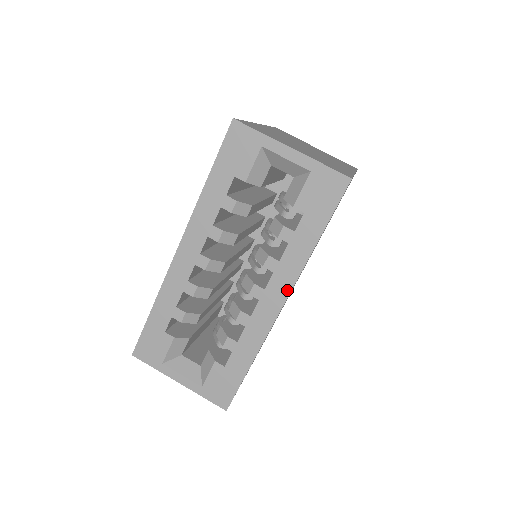
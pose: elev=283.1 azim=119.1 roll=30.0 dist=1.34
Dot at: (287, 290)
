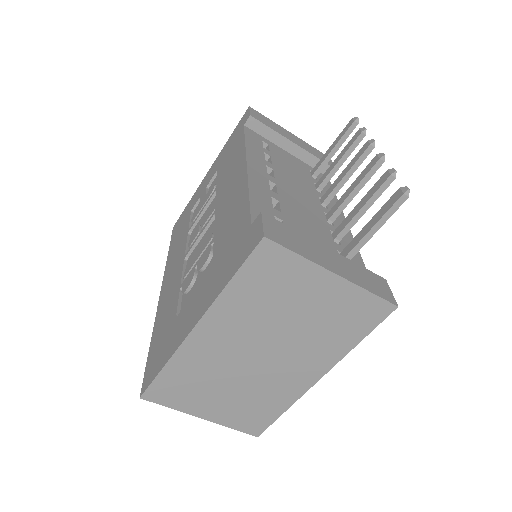
Dot at: occluded
